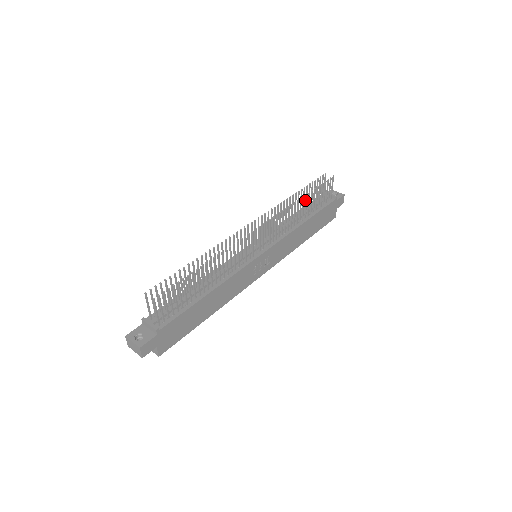
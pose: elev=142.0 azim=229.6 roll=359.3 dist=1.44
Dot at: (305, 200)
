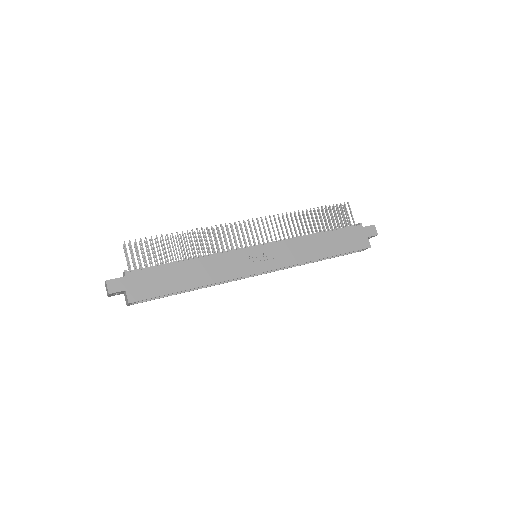
Dot at: occluded
